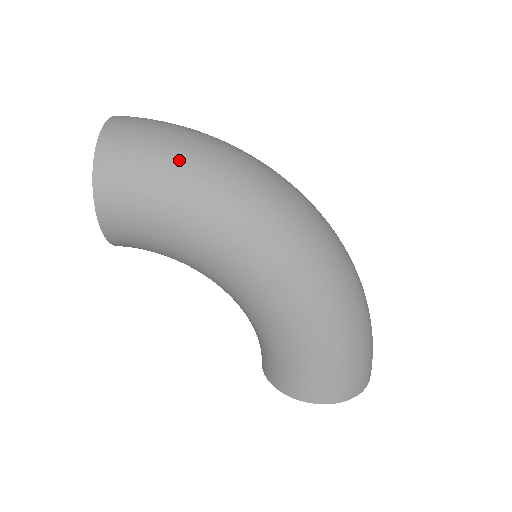
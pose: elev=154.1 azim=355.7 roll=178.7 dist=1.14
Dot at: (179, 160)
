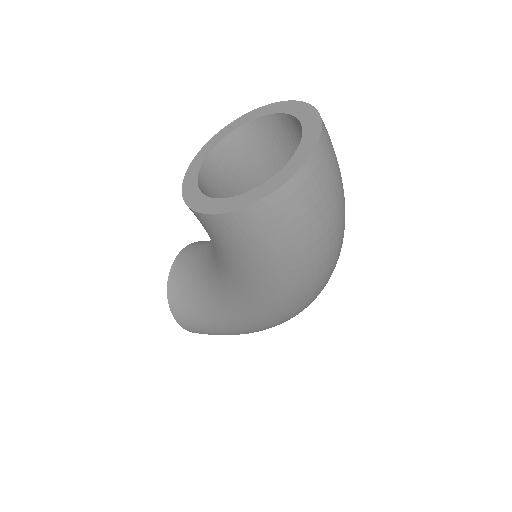
Dot at: (307, 251)
